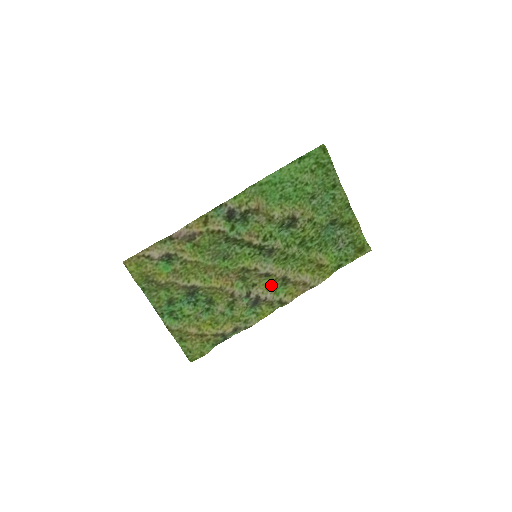
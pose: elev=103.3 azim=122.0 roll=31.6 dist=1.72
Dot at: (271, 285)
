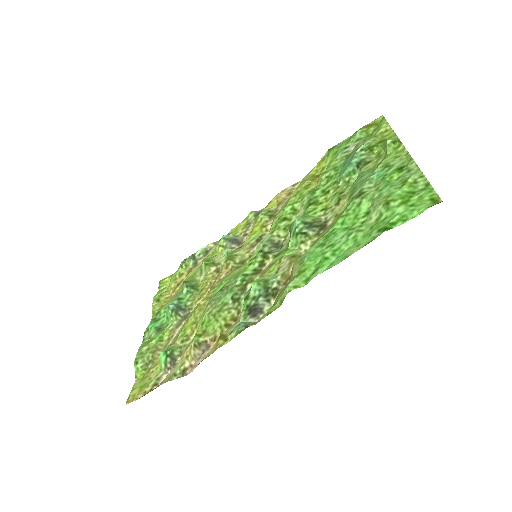
Dot at: (256, 228)
